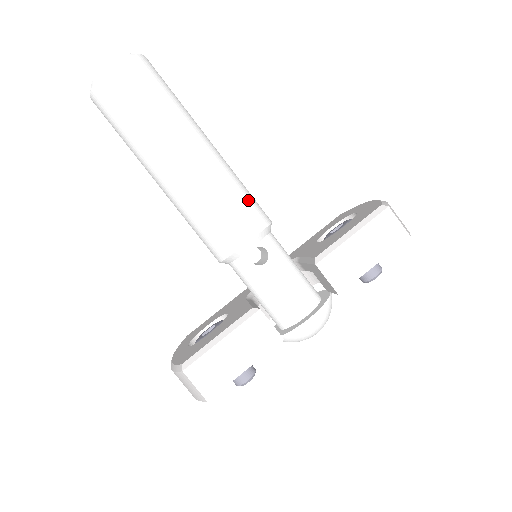
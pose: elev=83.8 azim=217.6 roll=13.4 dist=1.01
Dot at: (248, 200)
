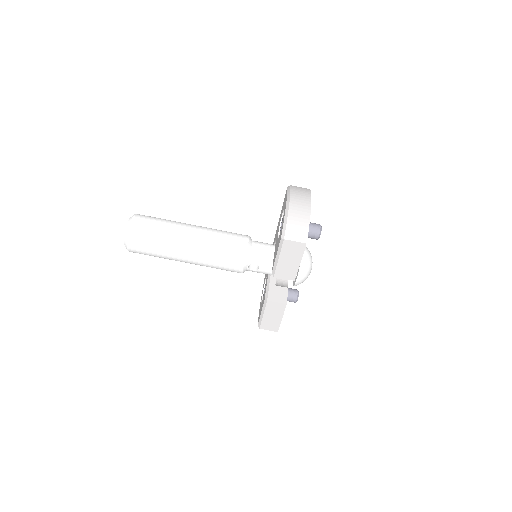
Dot at: (228, 250)
